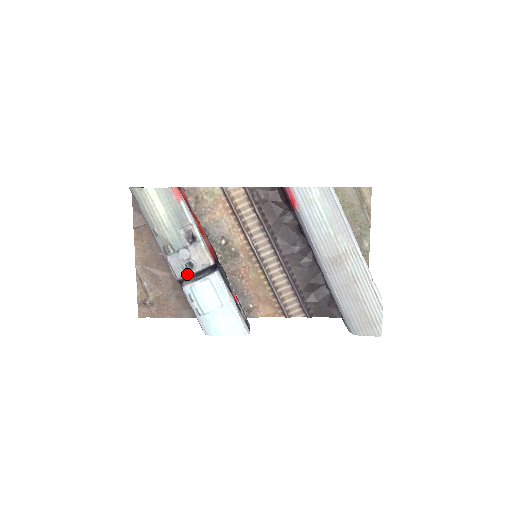
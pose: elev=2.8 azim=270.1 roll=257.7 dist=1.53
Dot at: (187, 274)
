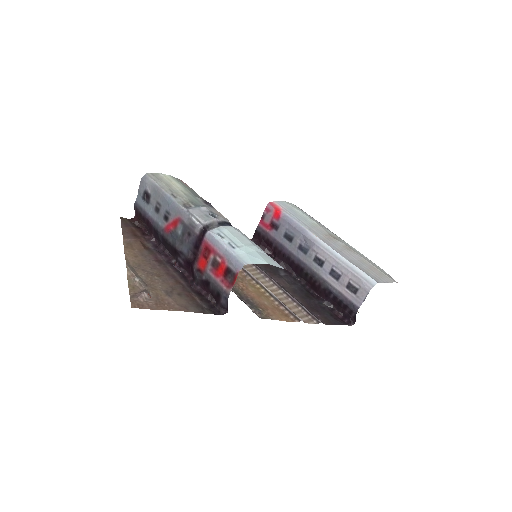
Dot at: (212, 220)
